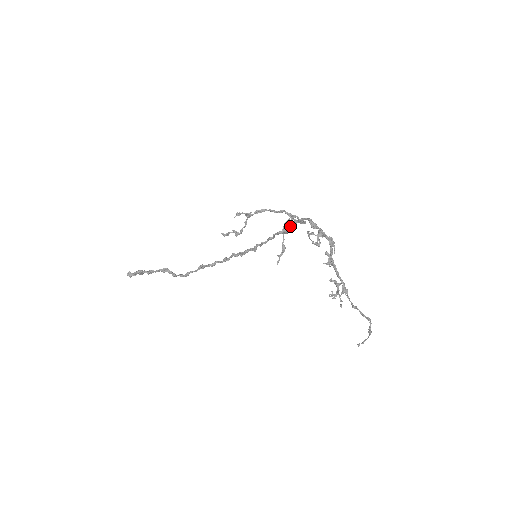
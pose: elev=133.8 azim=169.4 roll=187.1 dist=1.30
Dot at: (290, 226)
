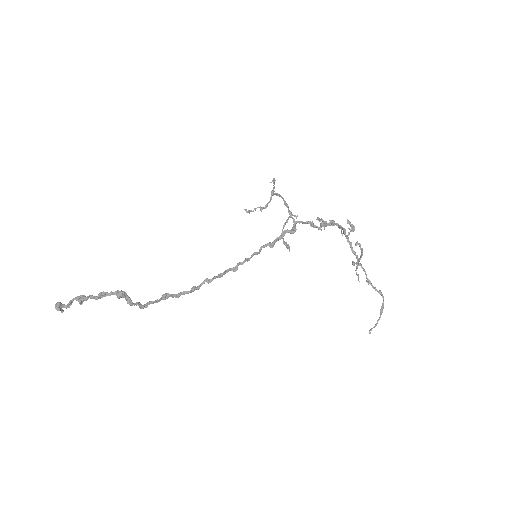
Dot at: (280, 235)
